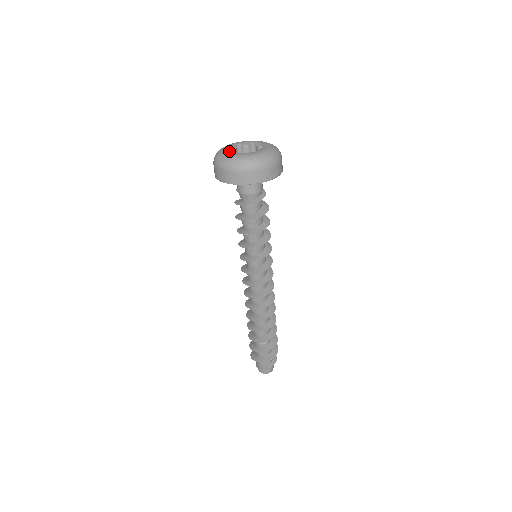
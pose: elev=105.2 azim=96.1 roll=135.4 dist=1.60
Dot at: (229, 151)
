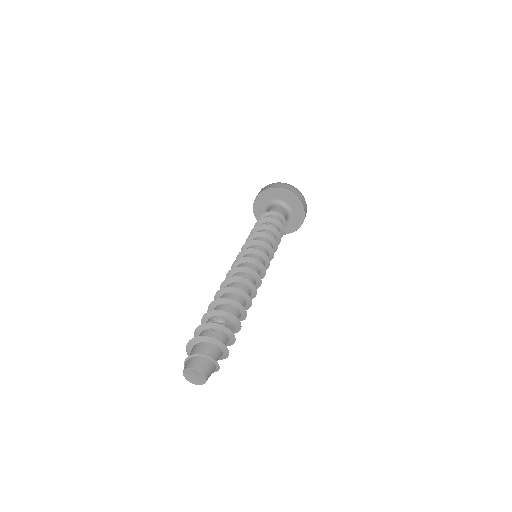
Dot at: occluded
